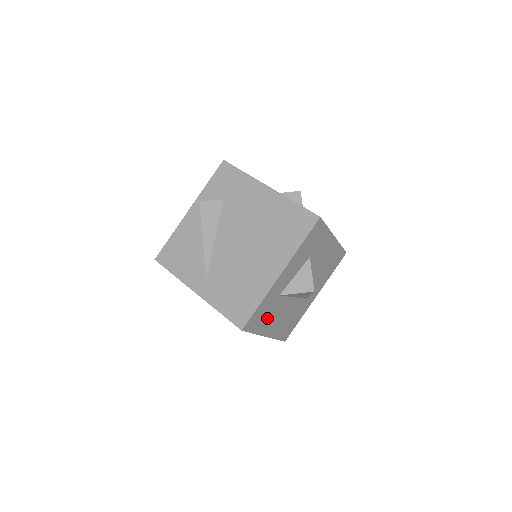
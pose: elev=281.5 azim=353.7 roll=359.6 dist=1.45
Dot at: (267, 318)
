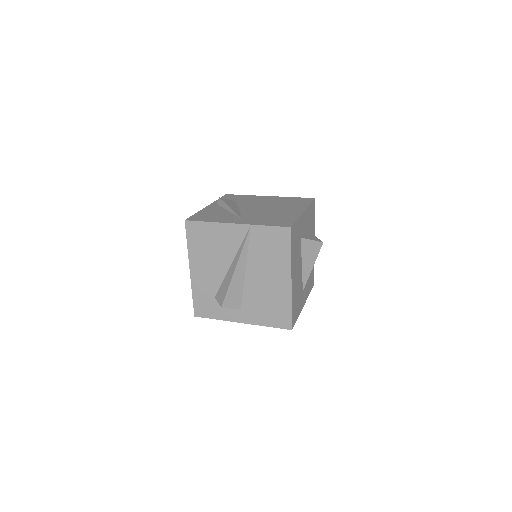
Dot at: (295, 252)
